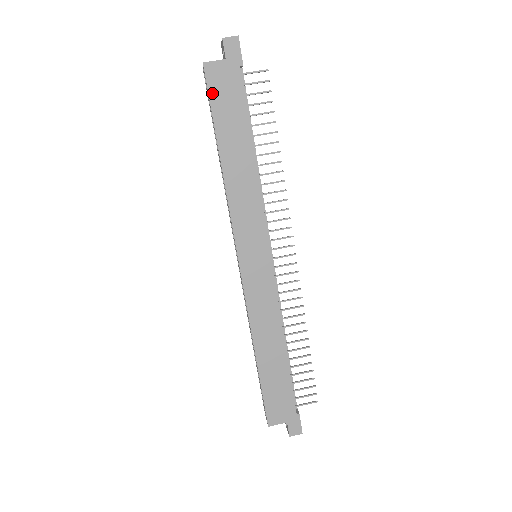
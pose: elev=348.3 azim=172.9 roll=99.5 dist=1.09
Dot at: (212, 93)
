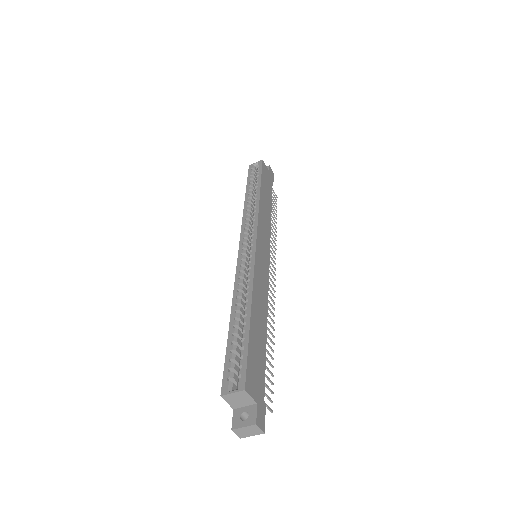
Dot at: (263, 171)
